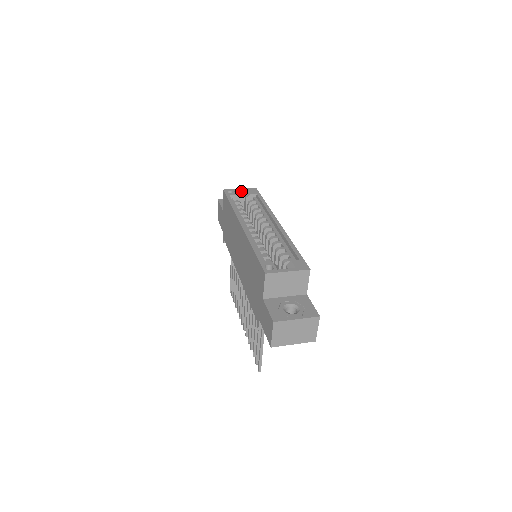
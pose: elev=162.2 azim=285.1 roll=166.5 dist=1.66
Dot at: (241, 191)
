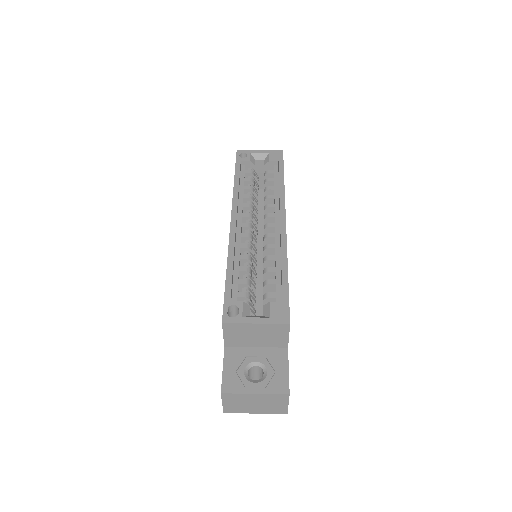
Dot at: (260, 154)
